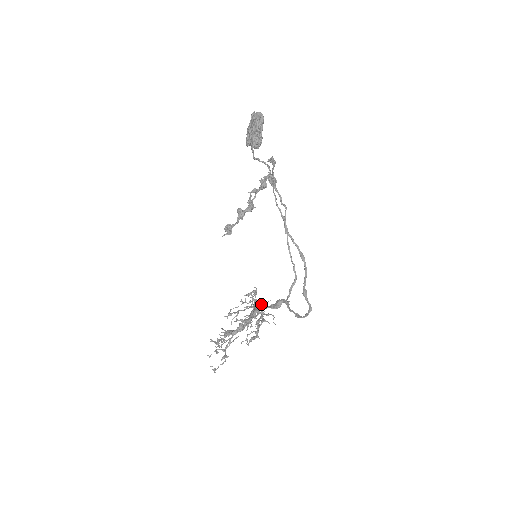
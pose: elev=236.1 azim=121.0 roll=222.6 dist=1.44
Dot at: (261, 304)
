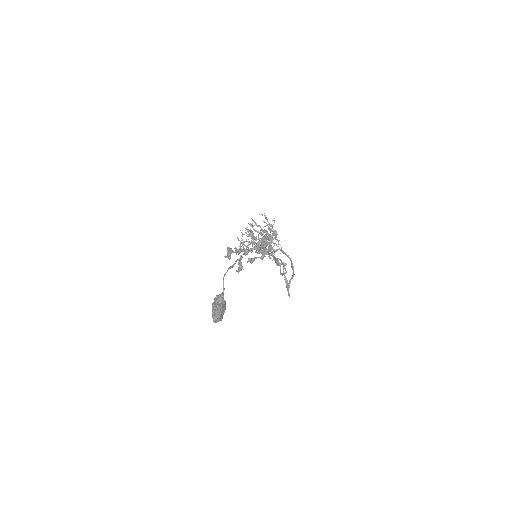
Dot at: (275, 235)
